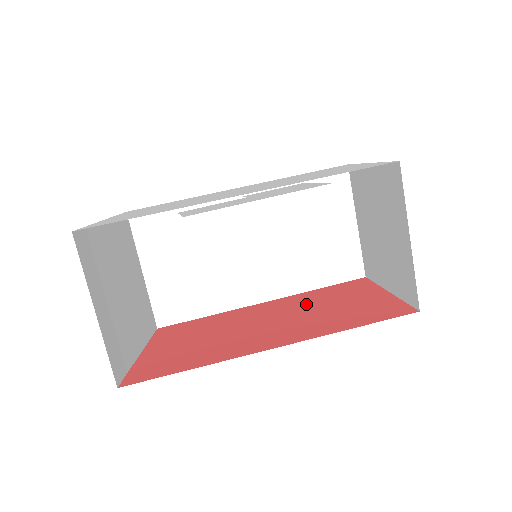
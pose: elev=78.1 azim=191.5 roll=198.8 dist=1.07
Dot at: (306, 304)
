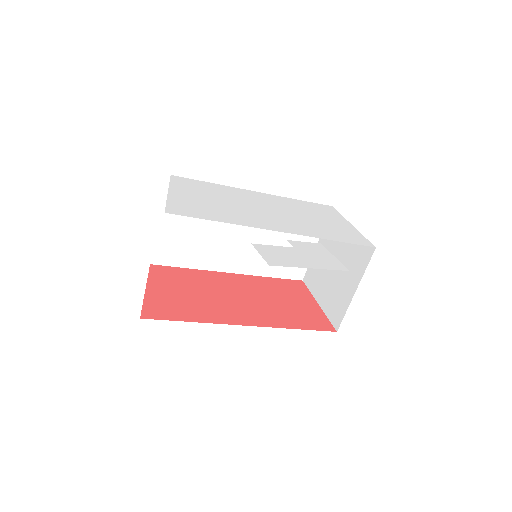
Dot at: (264, 290)
